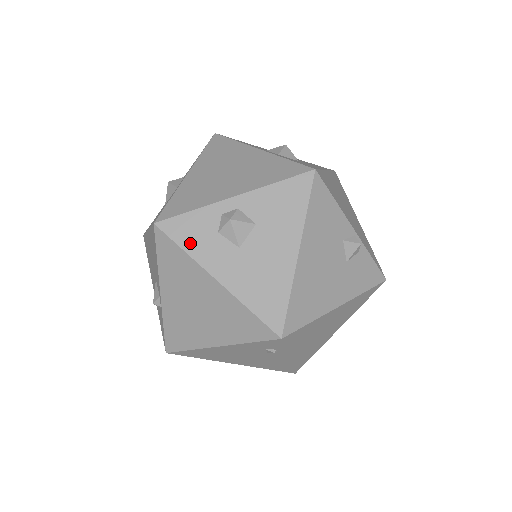
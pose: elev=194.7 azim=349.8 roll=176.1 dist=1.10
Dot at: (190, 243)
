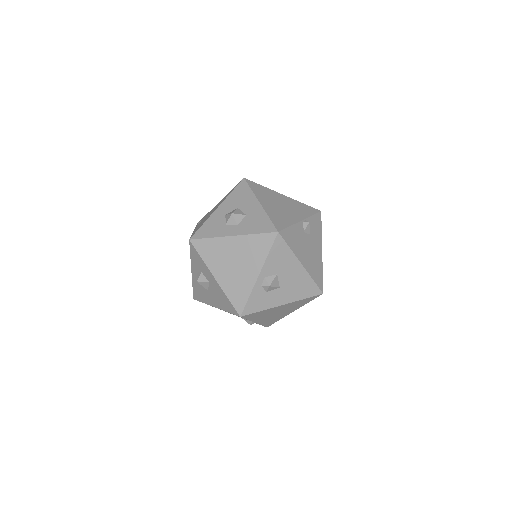
Dot at: (261, 307)
